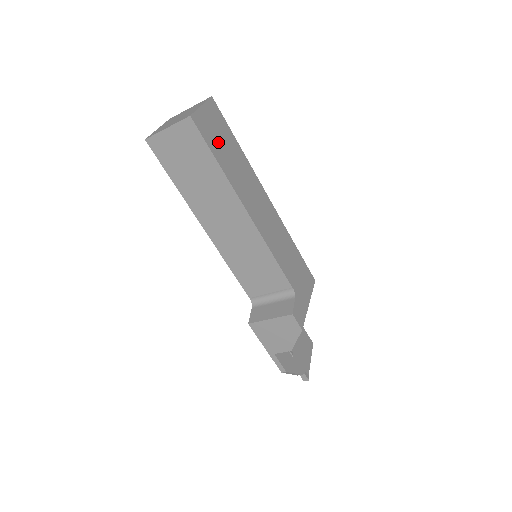
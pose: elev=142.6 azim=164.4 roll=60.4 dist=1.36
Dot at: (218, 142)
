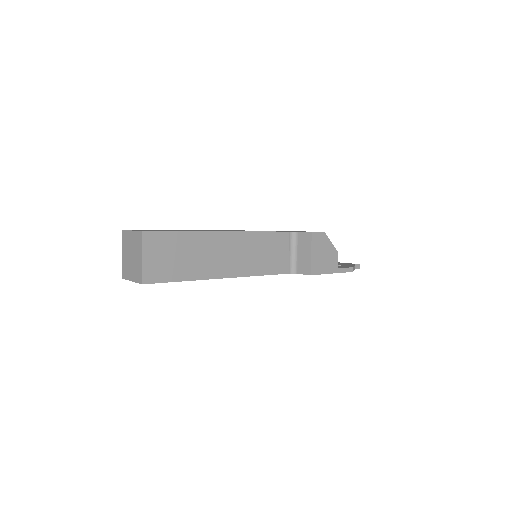
Dot at: occluded
